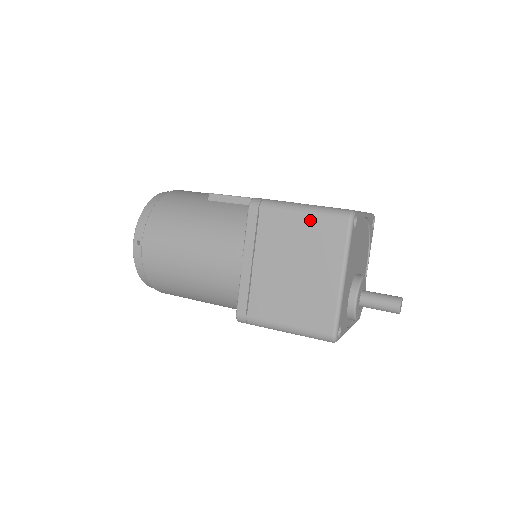
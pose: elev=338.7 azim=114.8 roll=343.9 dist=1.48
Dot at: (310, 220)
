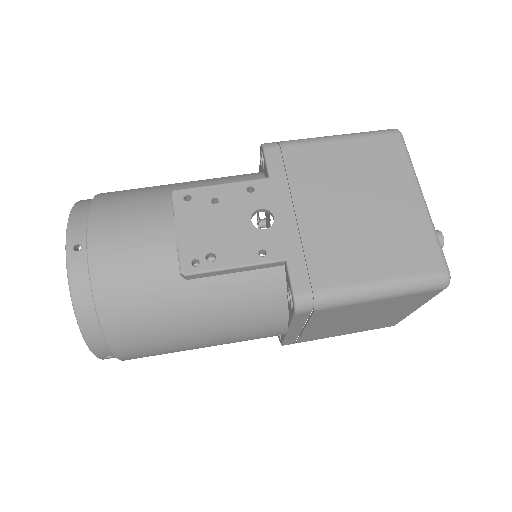
Dot at: (390, 300)
